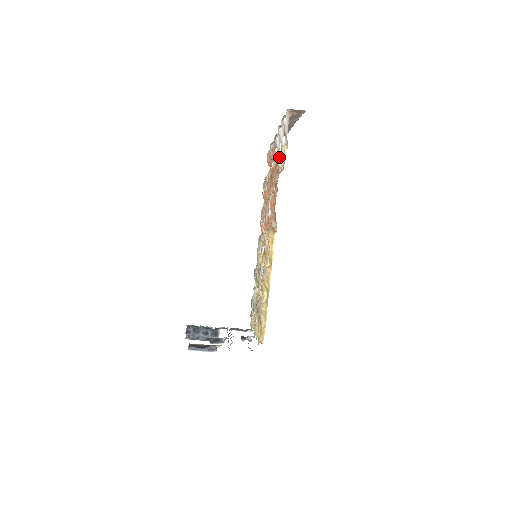
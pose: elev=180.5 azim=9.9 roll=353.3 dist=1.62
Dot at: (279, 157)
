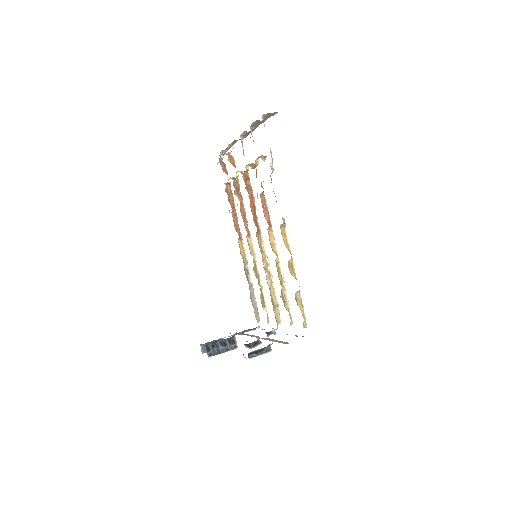
Dot at: occluded
